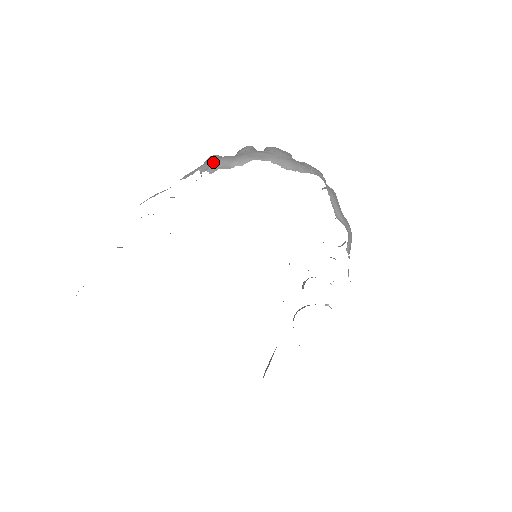
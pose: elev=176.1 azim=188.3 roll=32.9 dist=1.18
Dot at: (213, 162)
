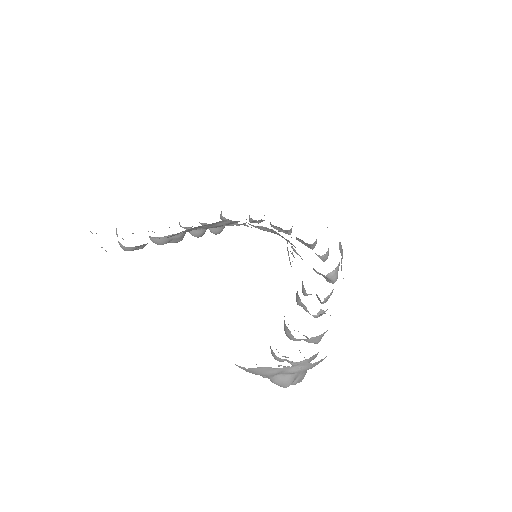
Dot at: occluded
